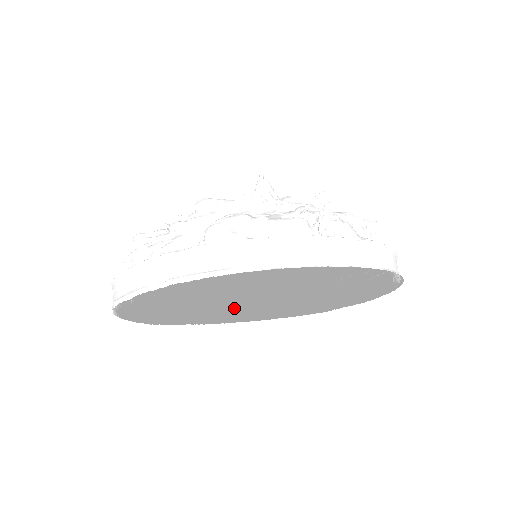
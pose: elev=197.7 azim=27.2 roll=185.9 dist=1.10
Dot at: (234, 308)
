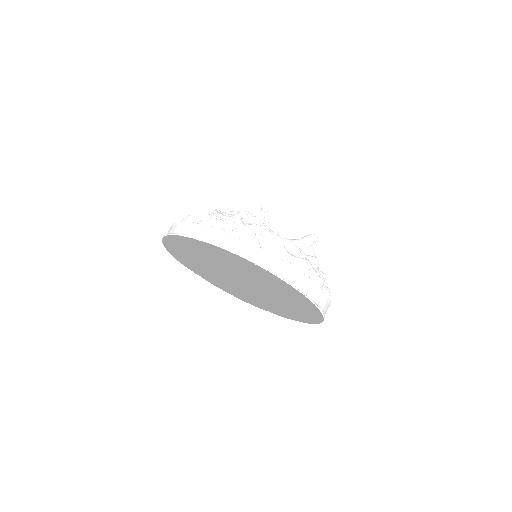
Dot at: (300, 311)
